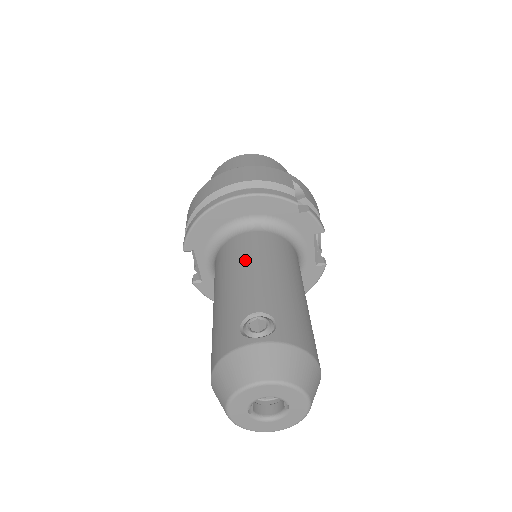
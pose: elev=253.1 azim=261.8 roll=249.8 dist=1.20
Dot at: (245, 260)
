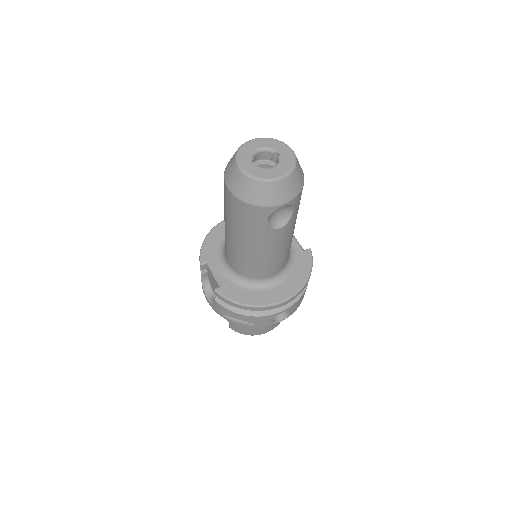
Dot at: occluded
